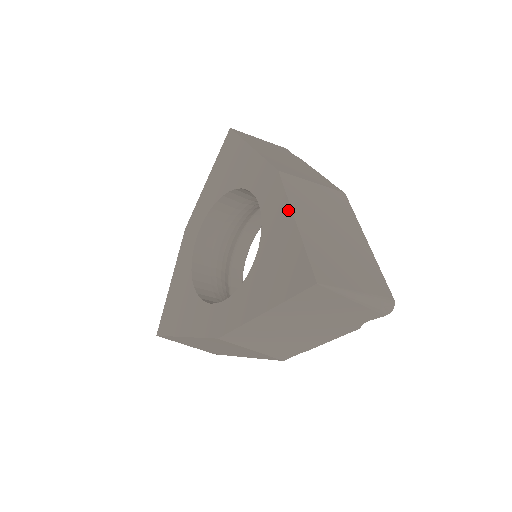
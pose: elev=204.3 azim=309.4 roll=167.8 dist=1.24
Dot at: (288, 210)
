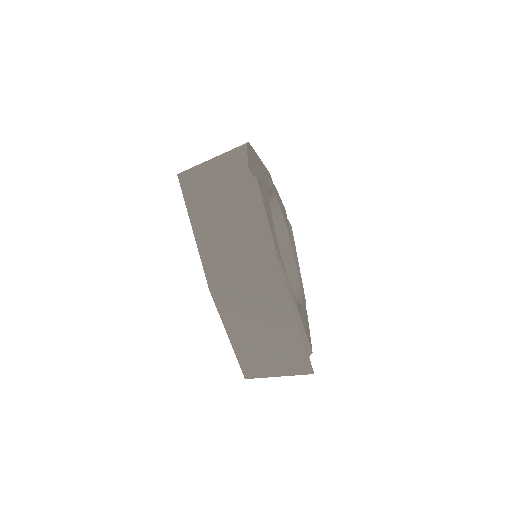
Dot at: occluded
